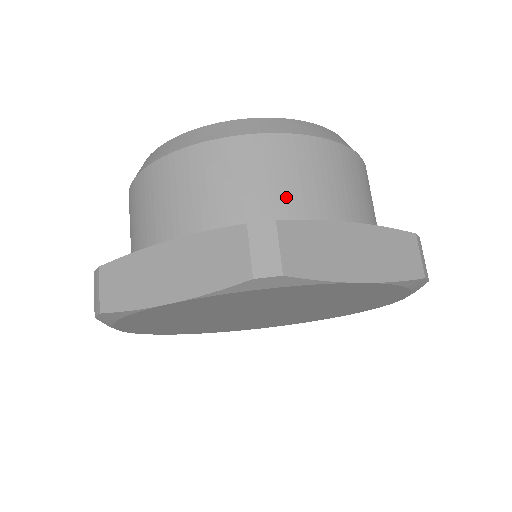
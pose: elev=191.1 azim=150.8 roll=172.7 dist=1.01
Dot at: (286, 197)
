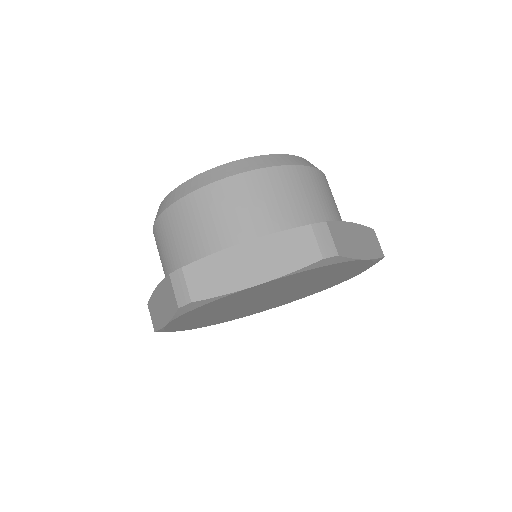
Dot at: (206, 237)
